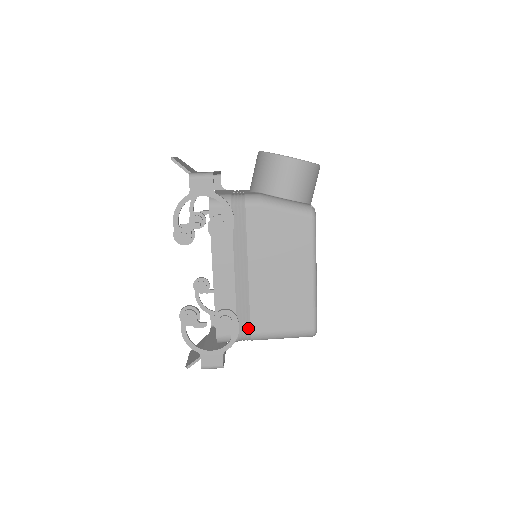
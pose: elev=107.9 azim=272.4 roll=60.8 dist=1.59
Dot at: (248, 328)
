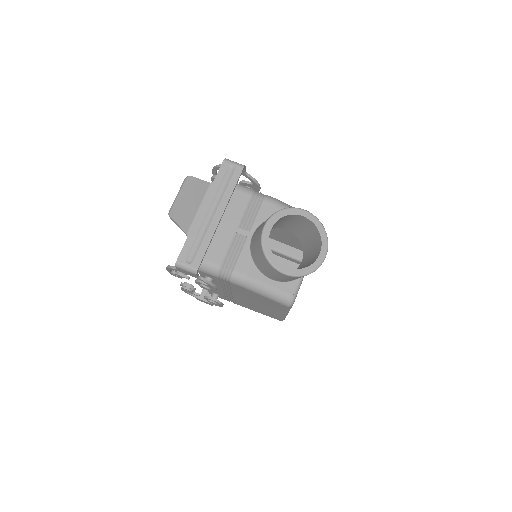
Dot at: (232, 301)
